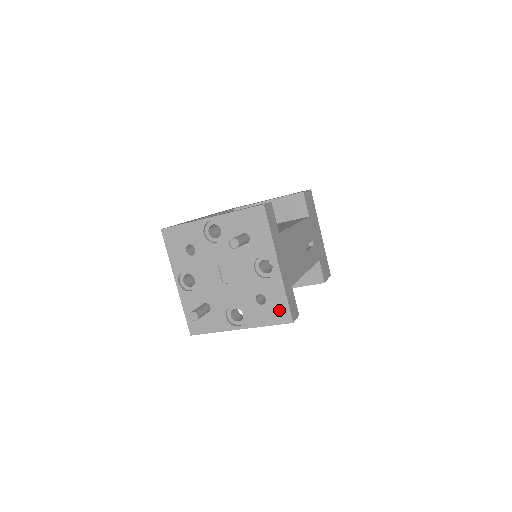
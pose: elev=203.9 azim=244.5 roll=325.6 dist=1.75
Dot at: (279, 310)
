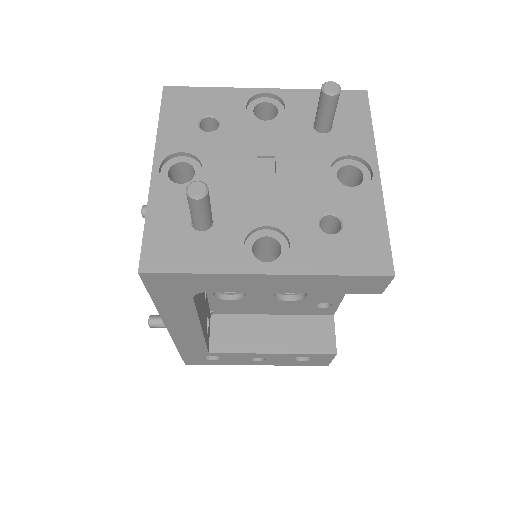
Dot at: (368, 247)
